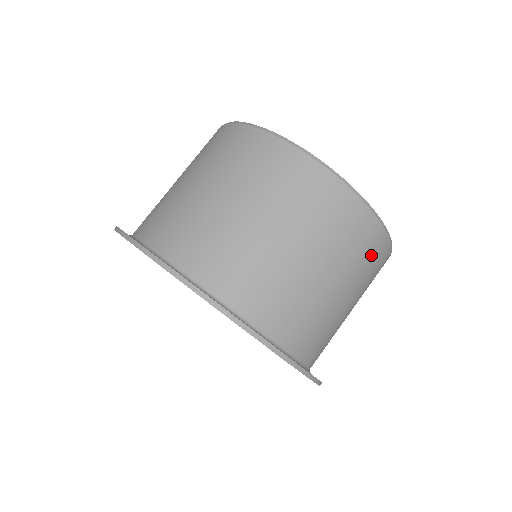
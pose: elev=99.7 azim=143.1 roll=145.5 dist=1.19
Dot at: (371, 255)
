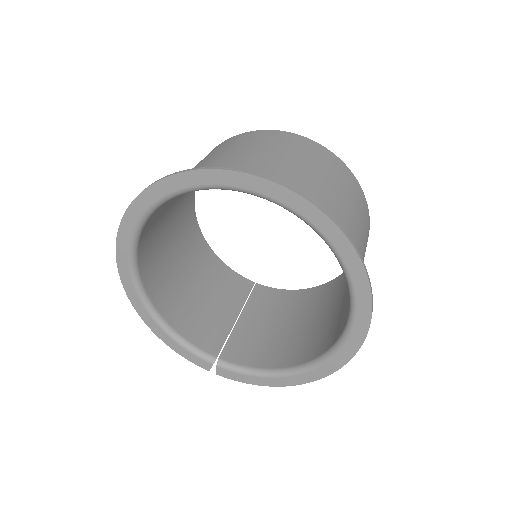
Dot at: (292, 143)
